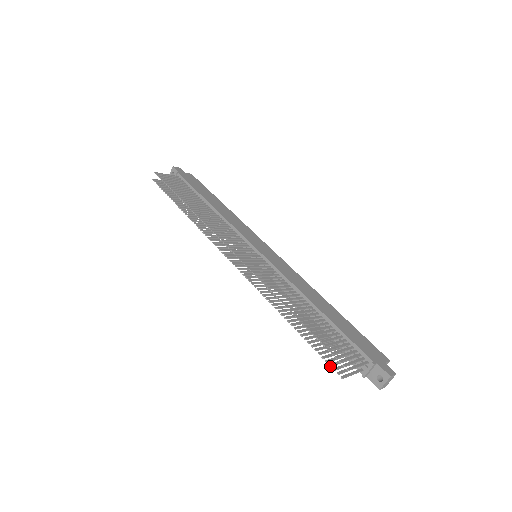
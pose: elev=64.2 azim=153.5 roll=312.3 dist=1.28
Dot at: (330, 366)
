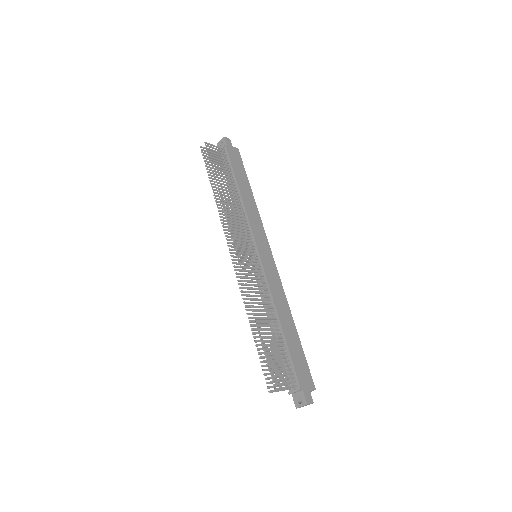
Dot at: (265, 379)
